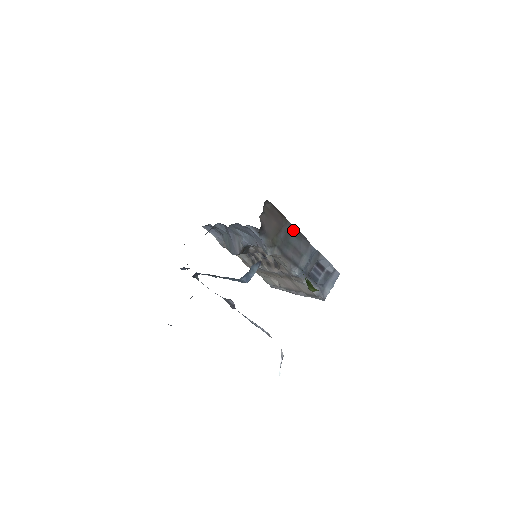
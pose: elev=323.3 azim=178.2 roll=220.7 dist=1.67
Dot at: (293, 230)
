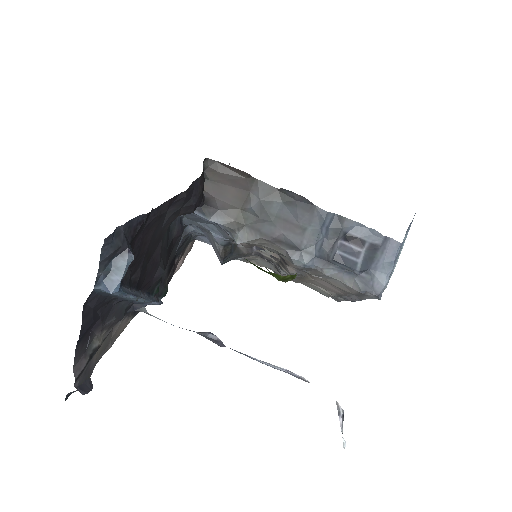
Dot at: (273, 192)
